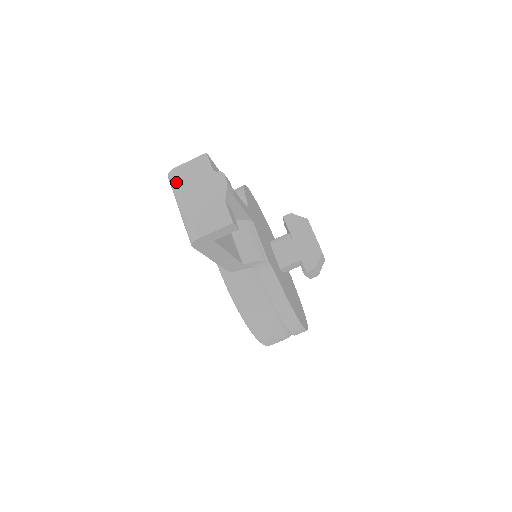
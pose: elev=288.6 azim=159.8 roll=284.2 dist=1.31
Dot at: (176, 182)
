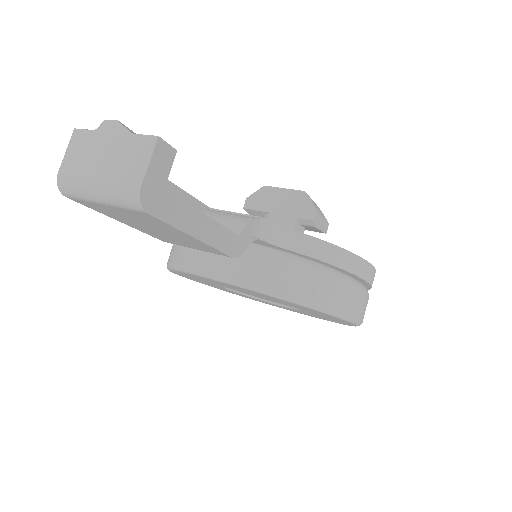
Dot at: (70, 181)
